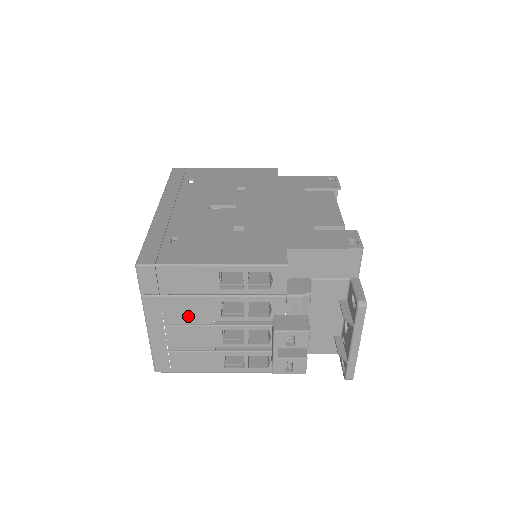
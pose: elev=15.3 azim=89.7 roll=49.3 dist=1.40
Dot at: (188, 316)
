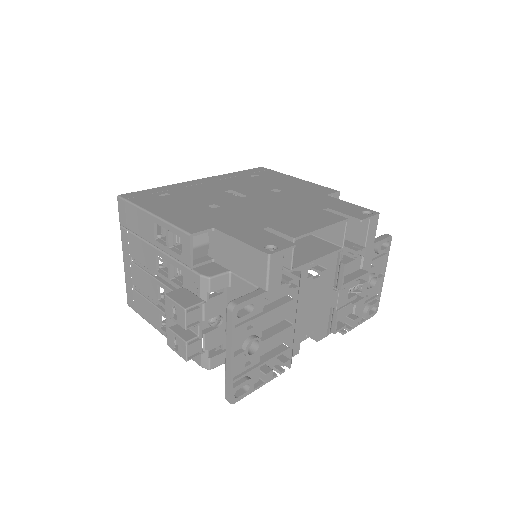
Dot at: (141, 258)
